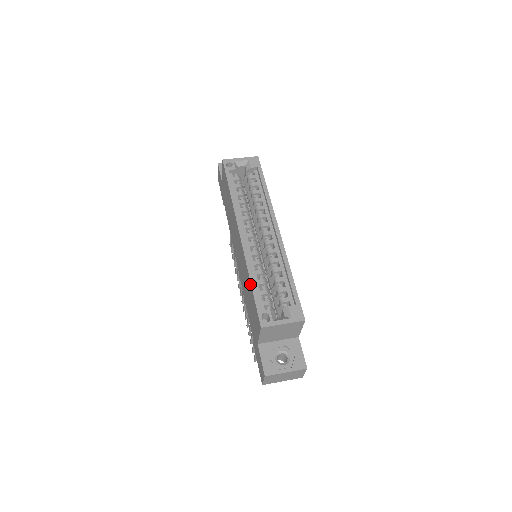
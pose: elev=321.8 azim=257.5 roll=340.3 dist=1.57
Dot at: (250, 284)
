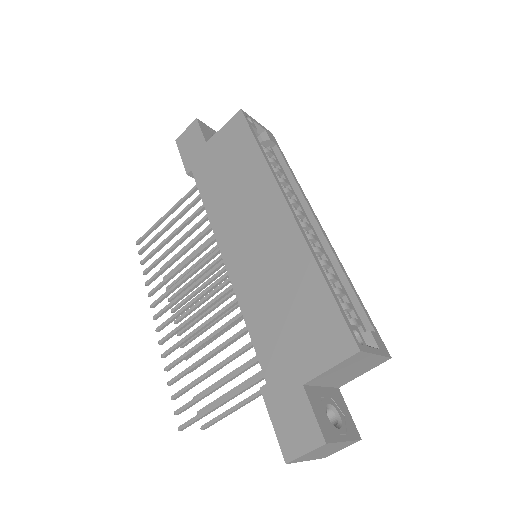
Dot at: (320, 280)
